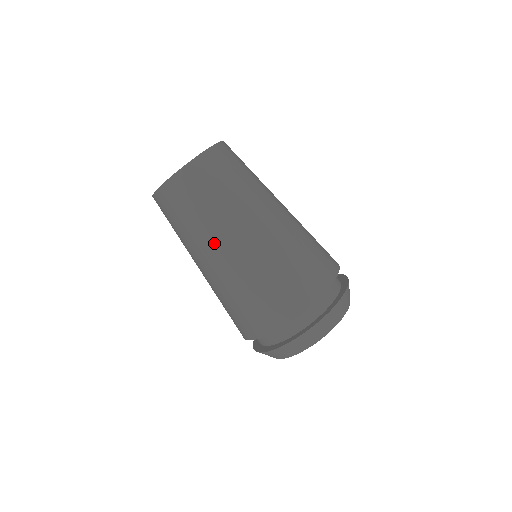
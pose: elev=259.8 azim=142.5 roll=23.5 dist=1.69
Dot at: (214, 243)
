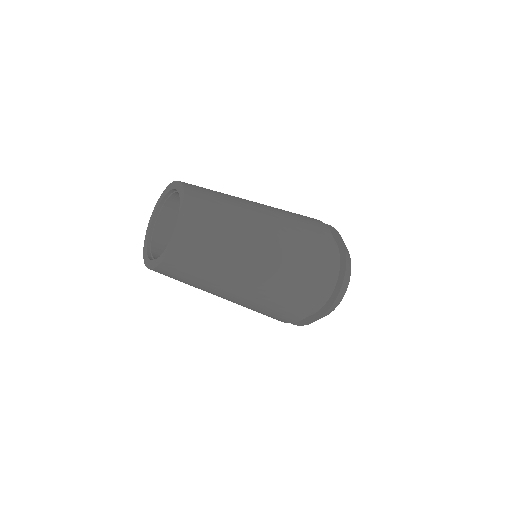
Dot at: (226, 289)
